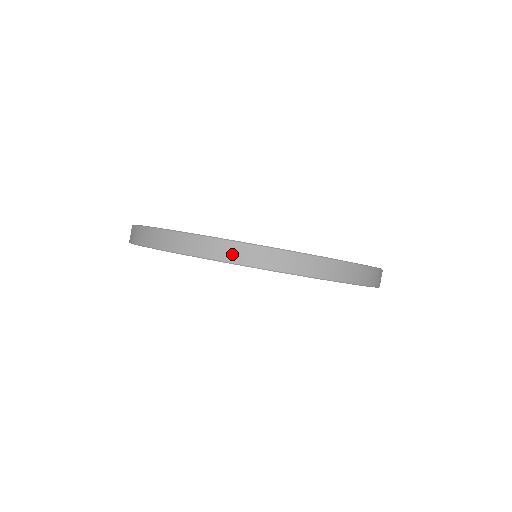
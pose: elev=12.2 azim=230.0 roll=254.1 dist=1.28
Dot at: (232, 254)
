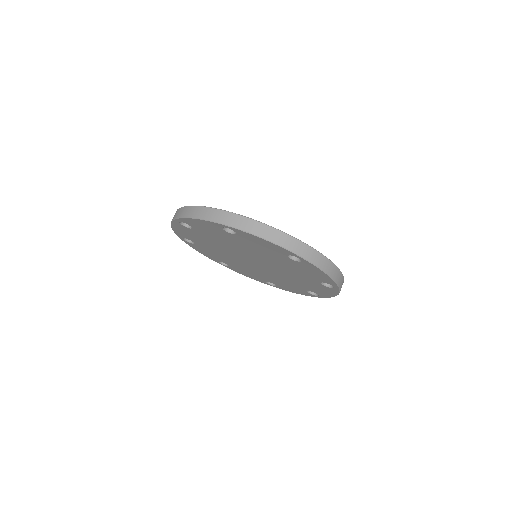
Dot at: (263, 232)
